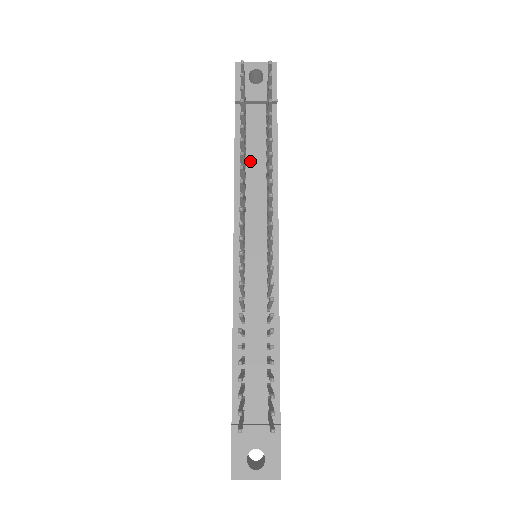
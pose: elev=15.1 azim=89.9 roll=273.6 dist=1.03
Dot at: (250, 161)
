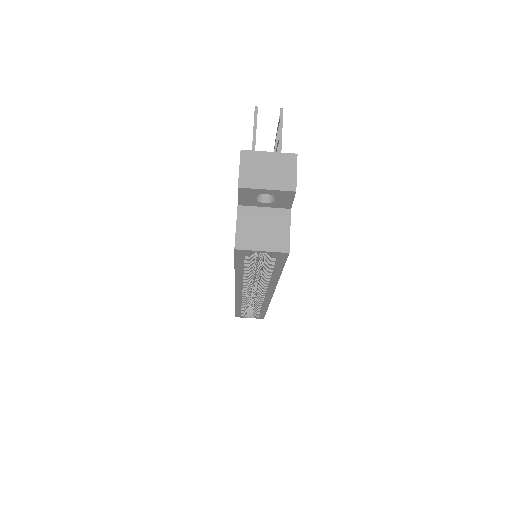
Dot at: occluded
